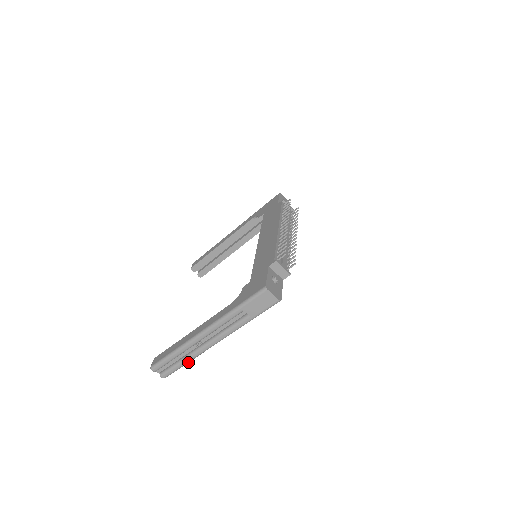
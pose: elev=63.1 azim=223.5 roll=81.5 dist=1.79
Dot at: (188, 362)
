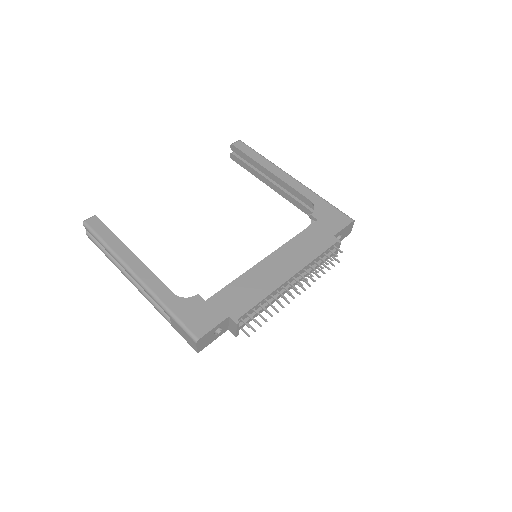
Dot at: occluded
